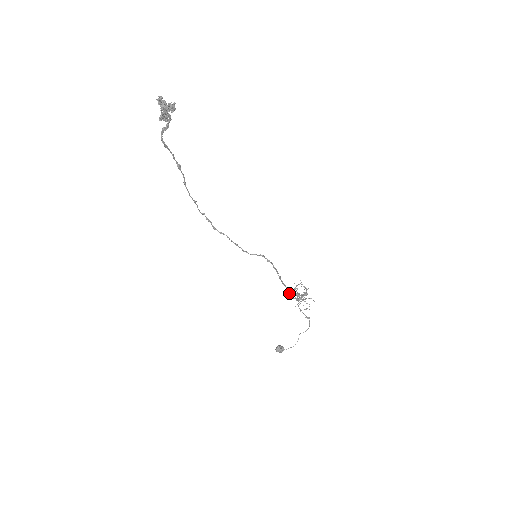
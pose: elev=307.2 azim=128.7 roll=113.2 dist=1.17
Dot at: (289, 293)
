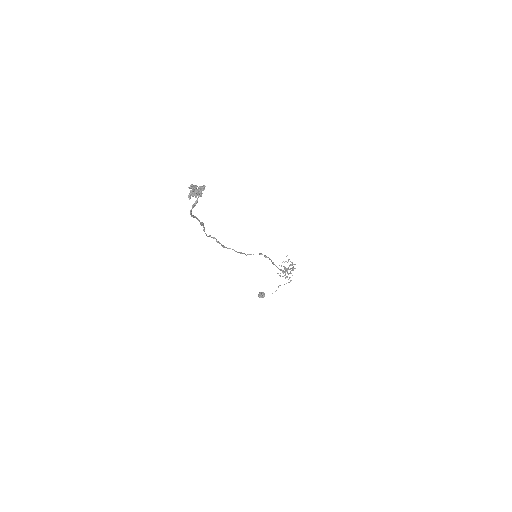
Dot at: occluded
